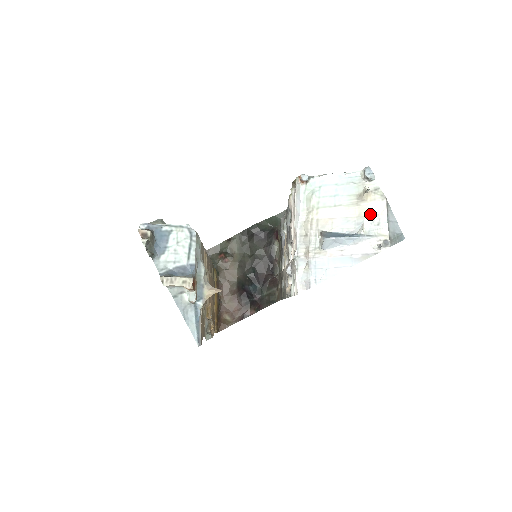
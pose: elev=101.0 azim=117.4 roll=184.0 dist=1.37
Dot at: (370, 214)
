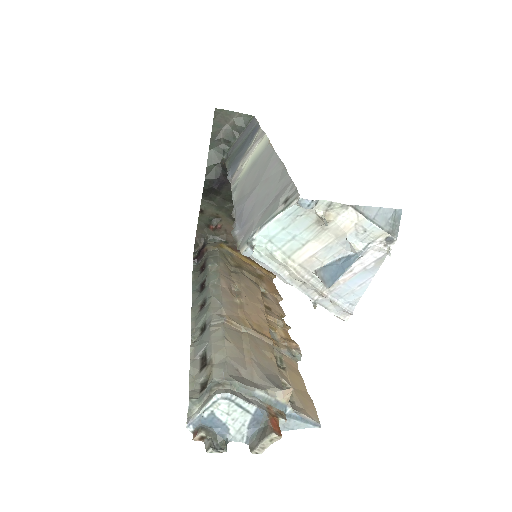
Dot at: (347, 230)
